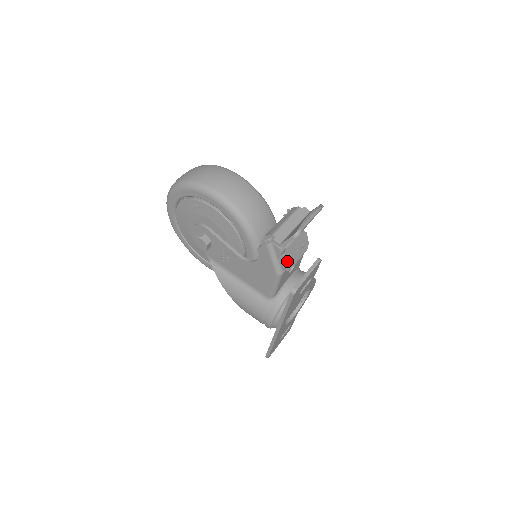
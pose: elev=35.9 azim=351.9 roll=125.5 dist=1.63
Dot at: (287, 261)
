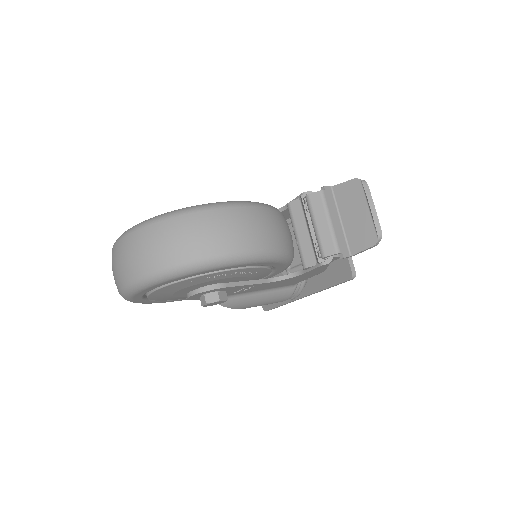
Dot at: occluded
